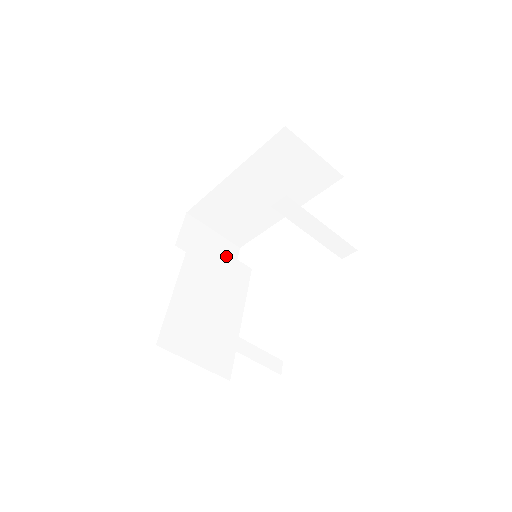
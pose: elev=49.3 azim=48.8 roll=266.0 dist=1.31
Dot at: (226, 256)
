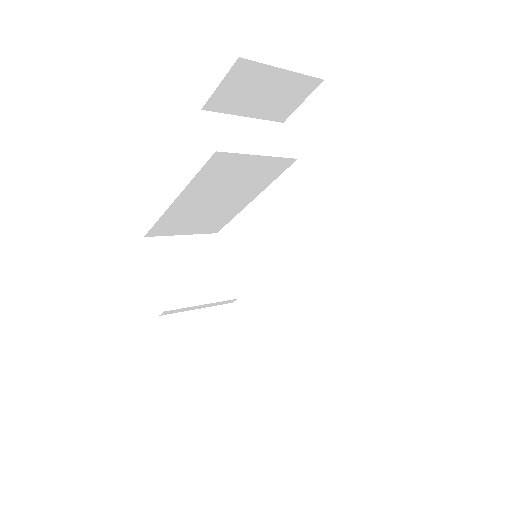
Dot at: (261, 159)
